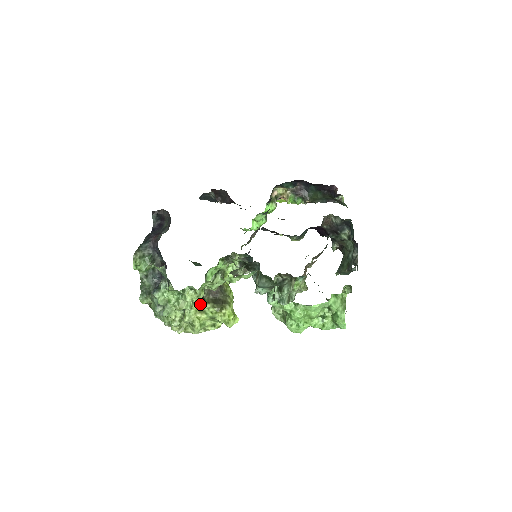
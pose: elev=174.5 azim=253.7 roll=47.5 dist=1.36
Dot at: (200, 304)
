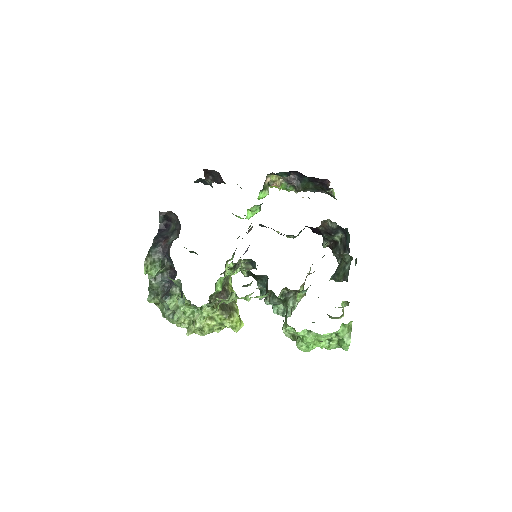
Dot at: occluded
